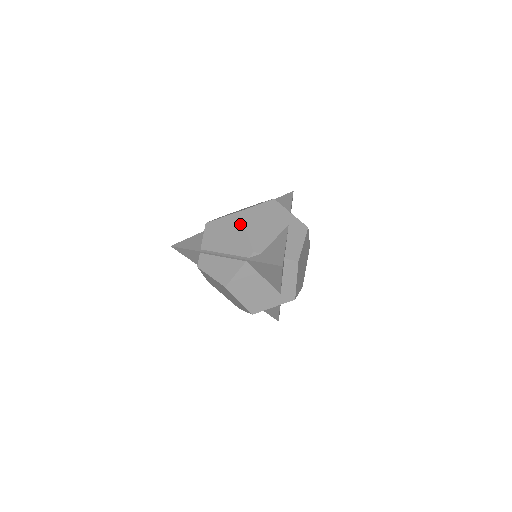
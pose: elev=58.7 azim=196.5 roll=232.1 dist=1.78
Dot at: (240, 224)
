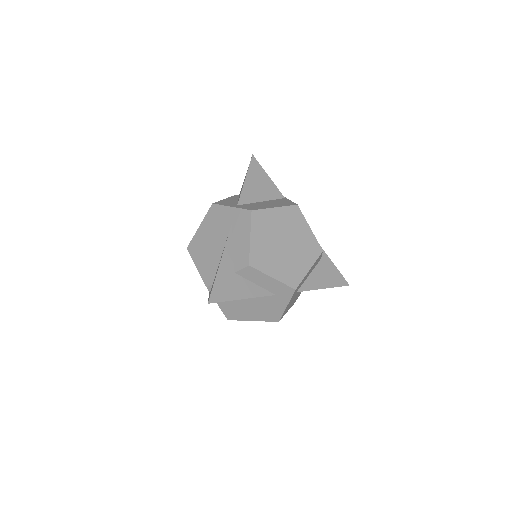
Dot at: (193, 260)
